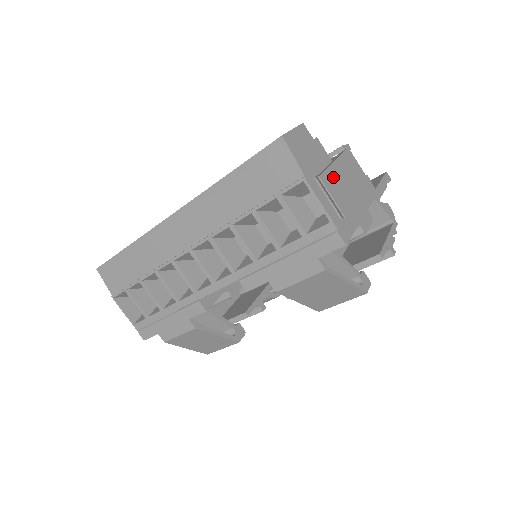
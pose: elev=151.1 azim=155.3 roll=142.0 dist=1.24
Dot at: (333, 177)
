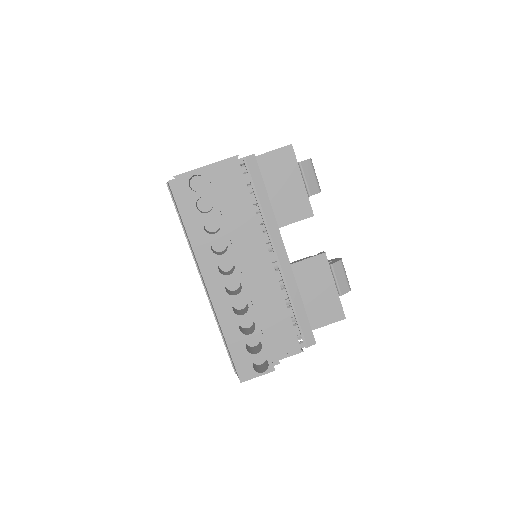
Dot at: occluded
